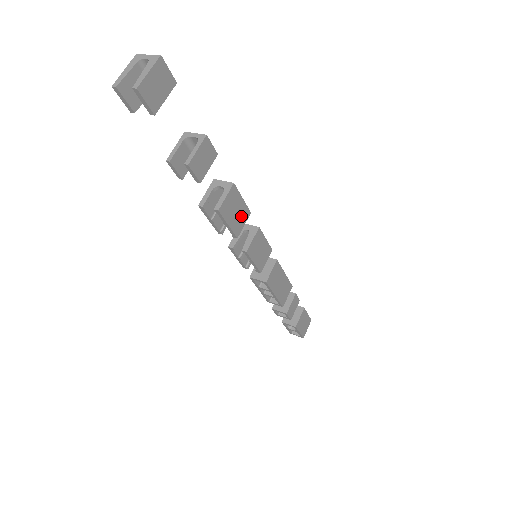
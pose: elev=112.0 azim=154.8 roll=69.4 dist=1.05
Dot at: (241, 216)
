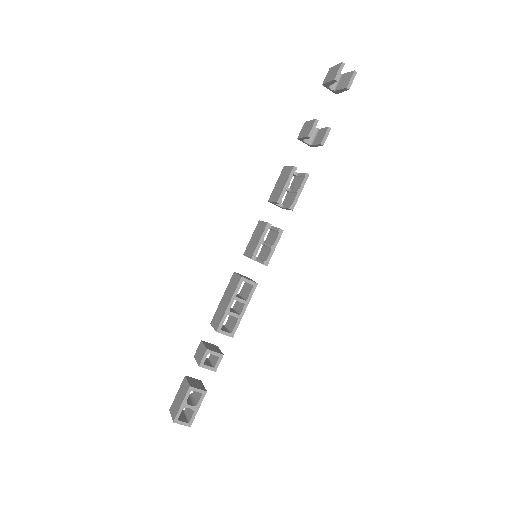
Dot at: occluded
